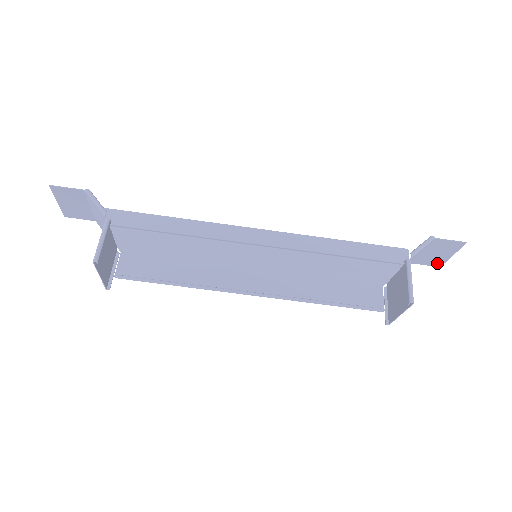
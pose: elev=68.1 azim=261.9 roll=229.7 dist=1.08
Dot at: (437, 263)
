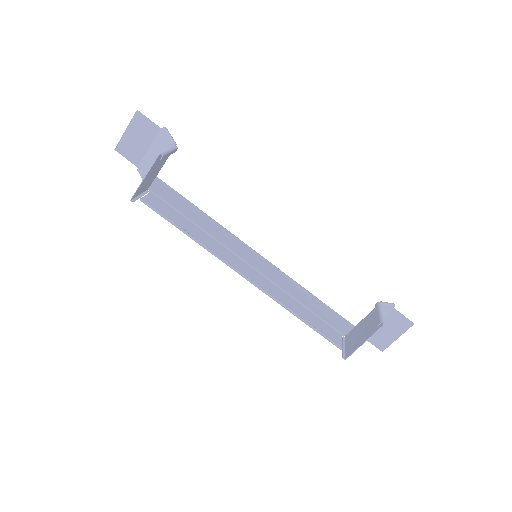
Dot at: (382, 345)
